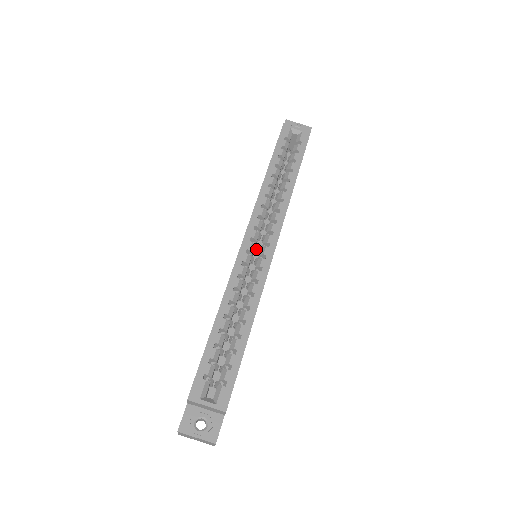
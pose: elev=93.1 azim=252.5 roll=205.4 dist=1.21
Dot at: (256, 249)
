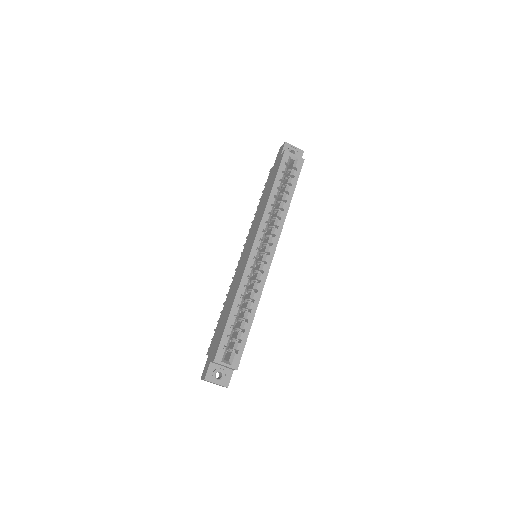
Dot at: (259, 254)
